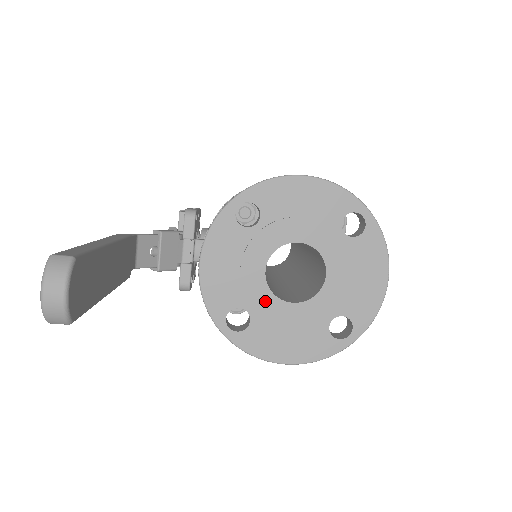
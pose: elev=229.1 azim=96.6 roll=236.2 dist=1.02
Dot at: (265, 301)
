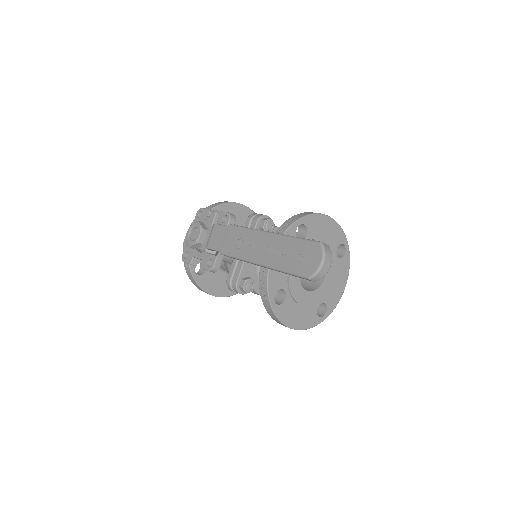
Dot at: (296, 287)
